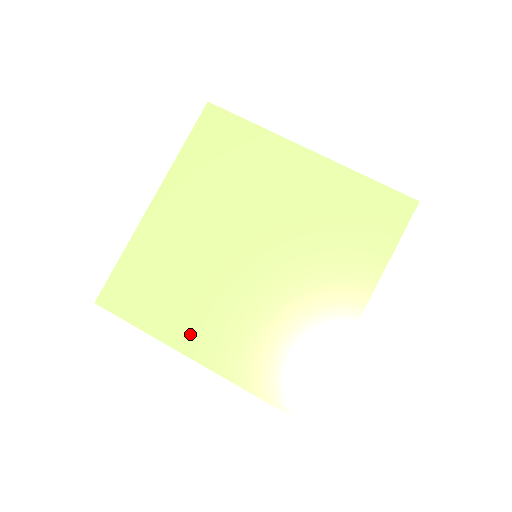
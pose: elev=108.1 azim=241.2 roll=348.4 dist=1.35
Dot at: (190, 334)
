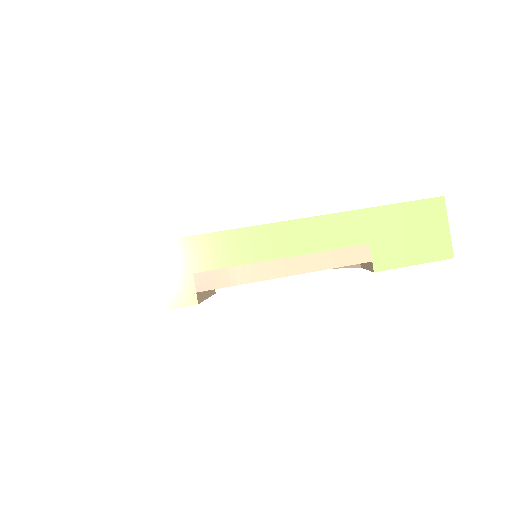
Dot at: occluded
